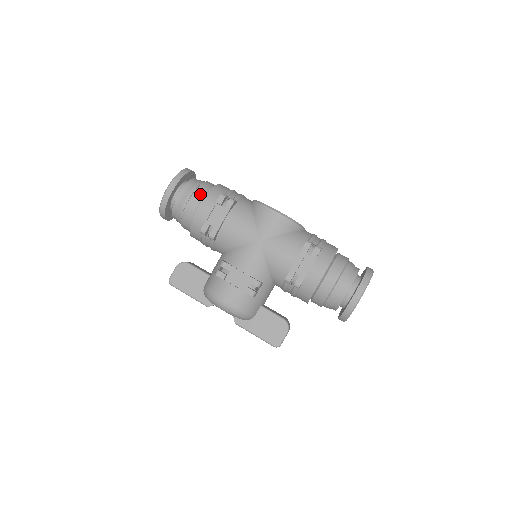
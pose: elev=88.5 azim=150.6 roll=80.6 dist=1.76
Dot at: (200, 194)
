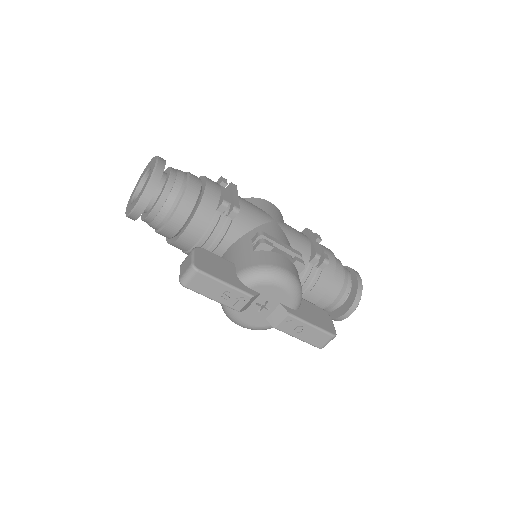
Dot at: (195, 176)
